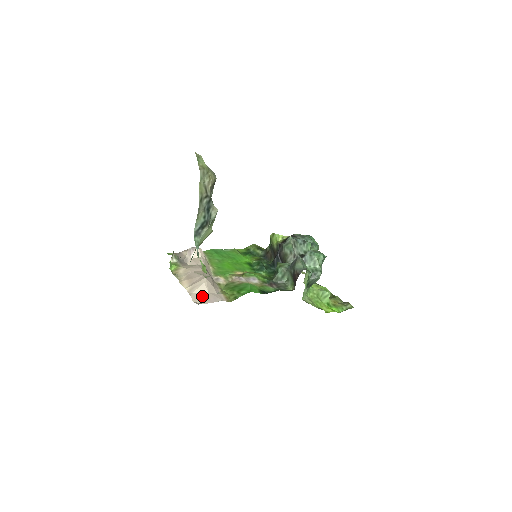
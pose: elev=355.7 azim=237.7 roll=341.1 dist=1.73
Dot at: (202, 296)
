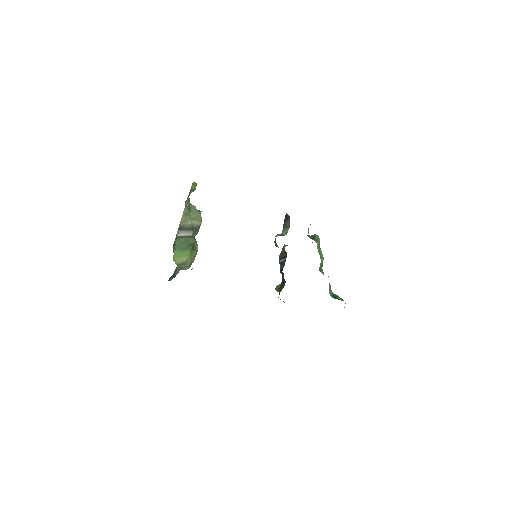
Dot at: occluded
